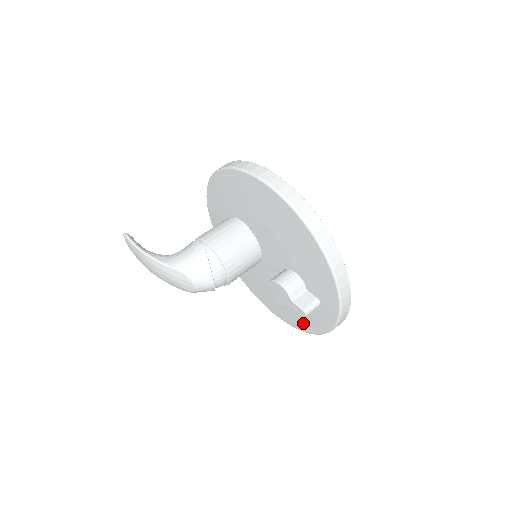
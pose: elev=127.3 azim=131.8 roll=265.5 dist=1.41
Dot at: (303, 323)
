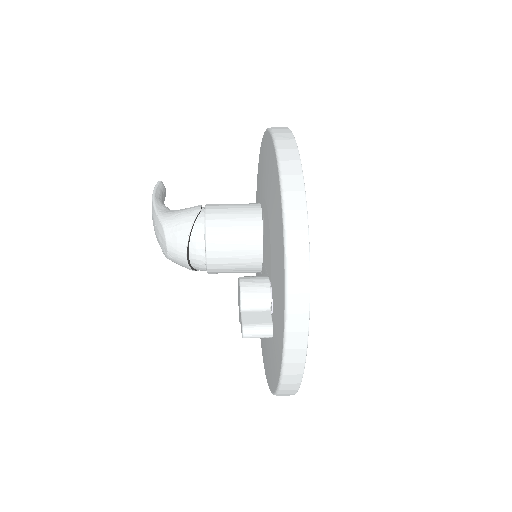
Dot at: (269, 372)
